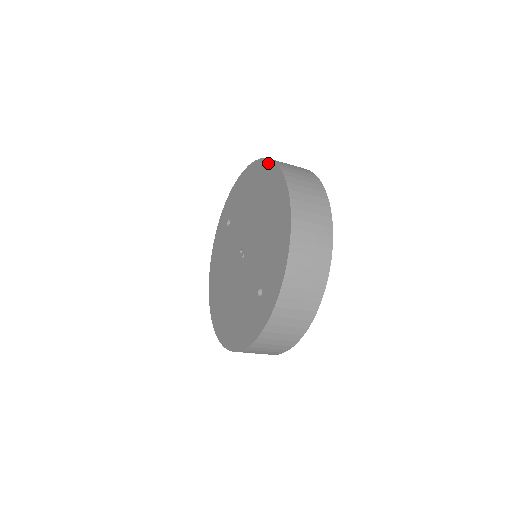
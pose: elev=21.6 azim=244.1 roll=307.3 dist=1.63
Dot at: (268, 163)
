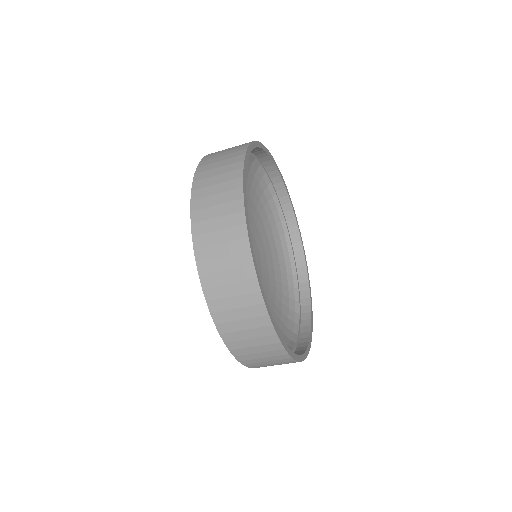
Dot at: occluded
